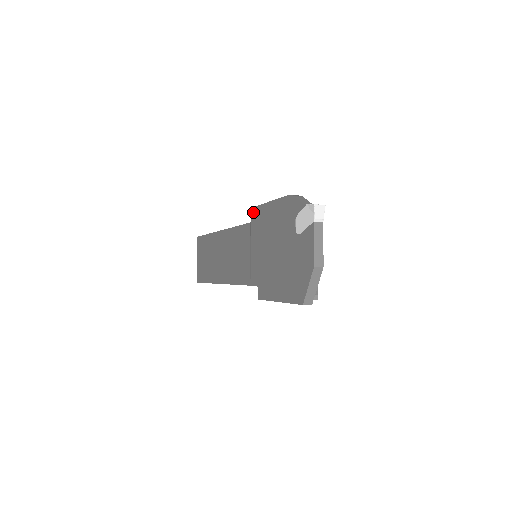
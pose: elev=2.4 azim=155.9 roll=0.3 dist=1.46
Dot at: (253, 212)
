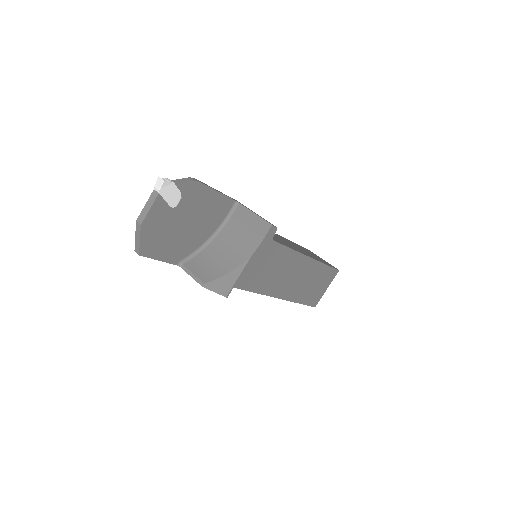
Dot at: occluded
